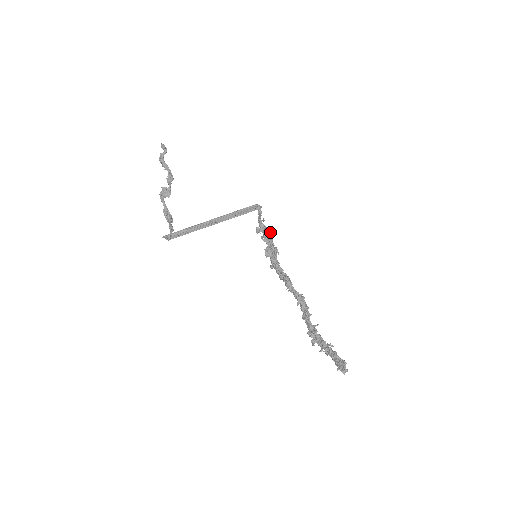
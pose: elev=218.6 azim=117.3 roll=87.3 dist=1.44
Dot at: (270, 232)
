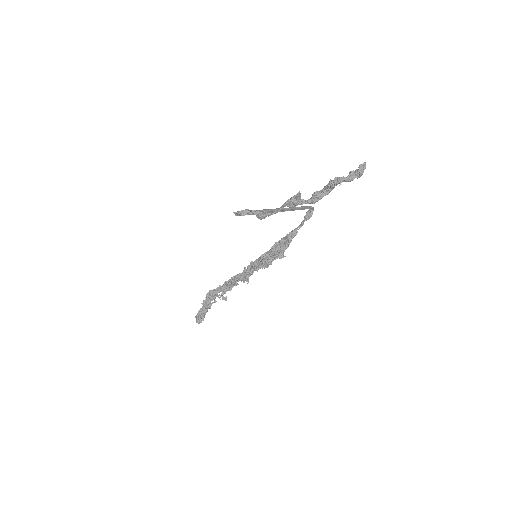
Dot at: occluded
